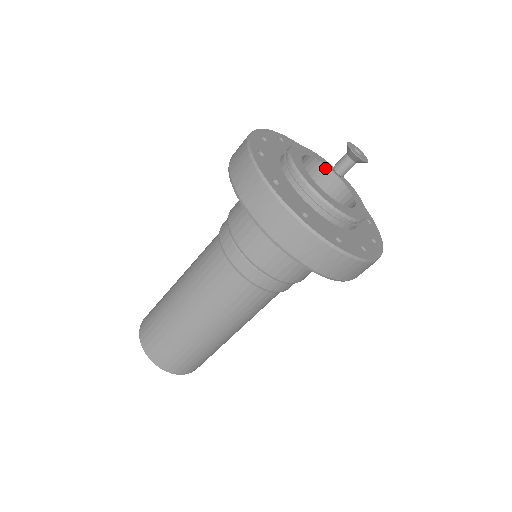
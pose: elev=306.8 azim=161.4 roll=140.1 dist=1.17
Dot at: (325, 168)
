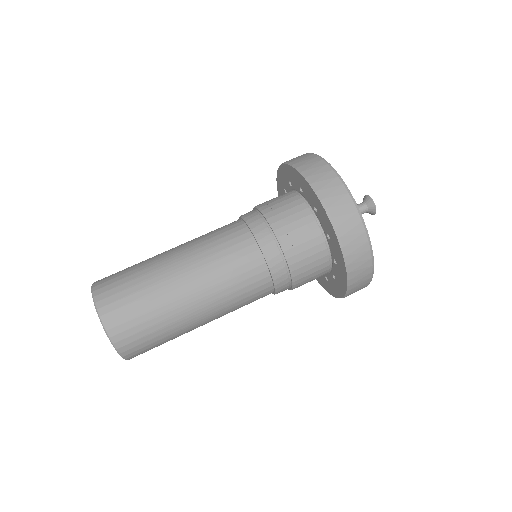
Dot at: occluded
